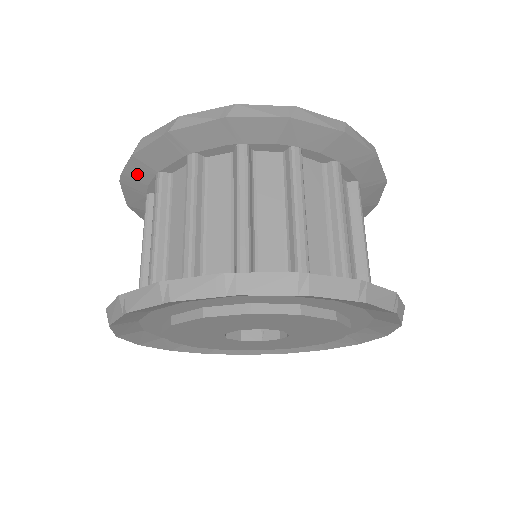
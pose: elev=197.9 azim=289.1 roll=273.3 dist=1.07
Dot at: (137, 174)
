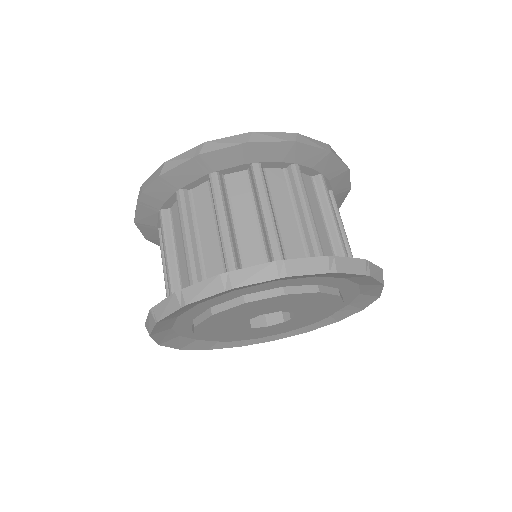
Dot at: (158, 192)
